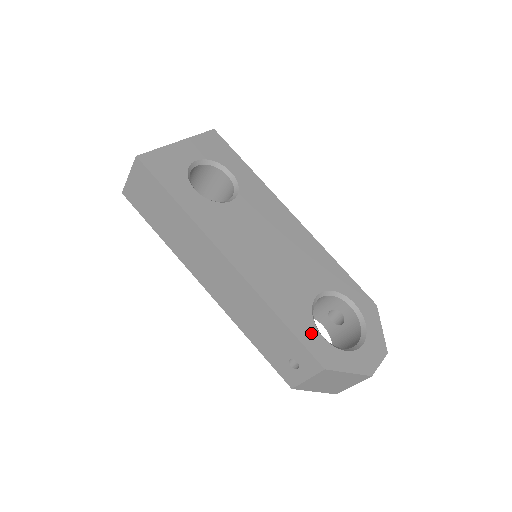
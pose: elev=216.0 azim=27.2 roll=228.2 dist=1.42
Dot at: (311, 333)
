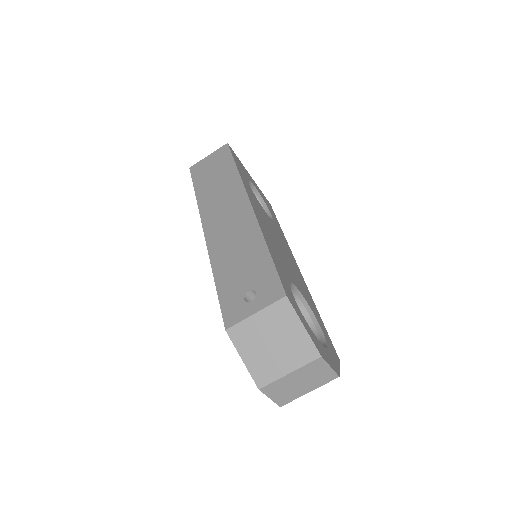
Dot at: (285, 281)
